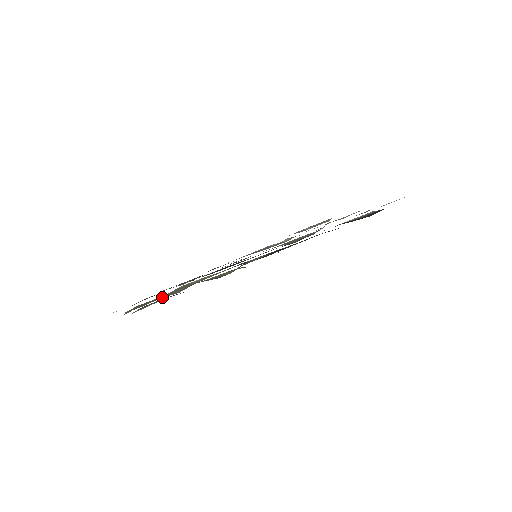
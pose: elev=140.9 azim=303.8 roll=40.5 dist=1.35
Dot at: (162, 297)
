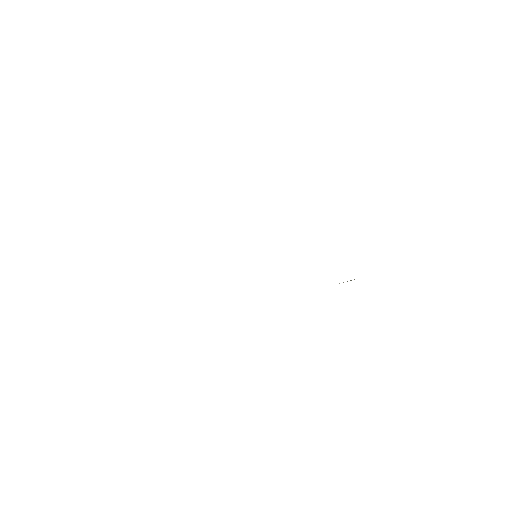
Dot at: occluded
